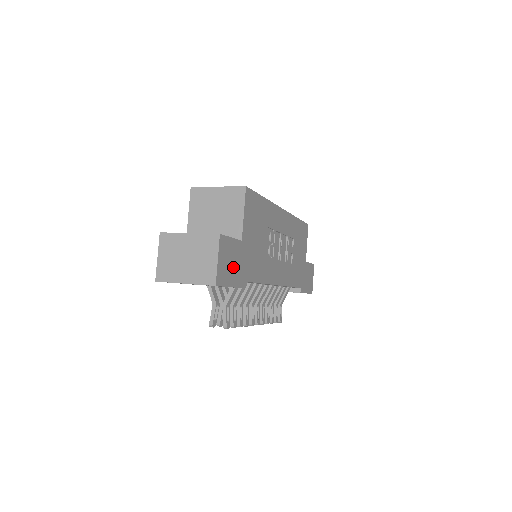
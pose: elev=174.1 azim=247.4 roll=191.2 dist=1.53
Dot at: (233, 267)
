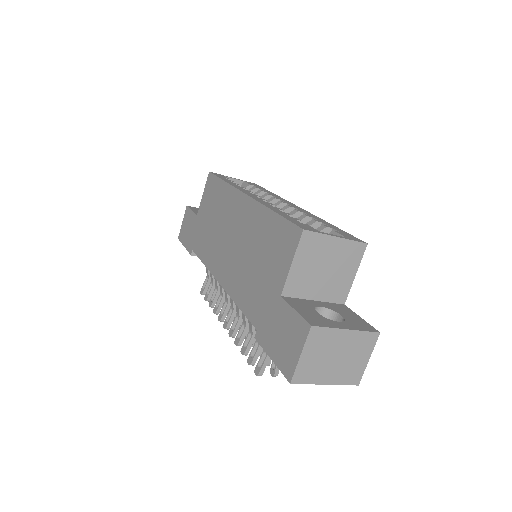
Dot at: occluded
